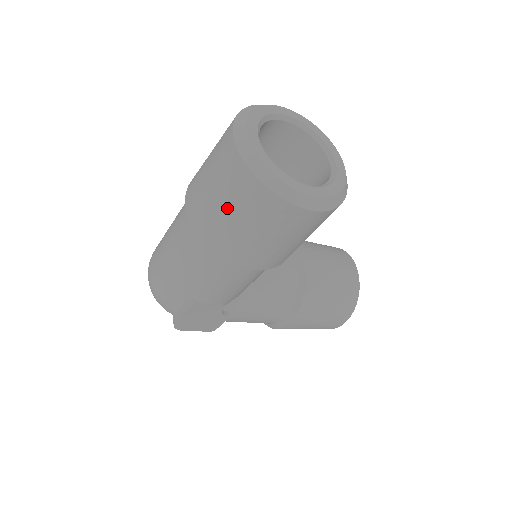
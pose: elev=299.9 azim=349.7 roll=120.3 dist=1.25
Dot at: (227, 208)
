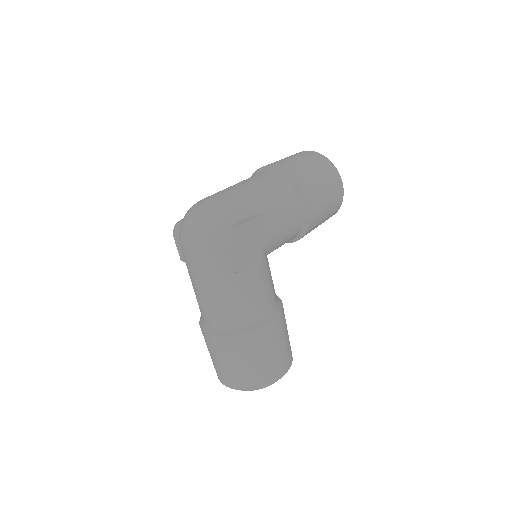
Dot at: (309, 164)
